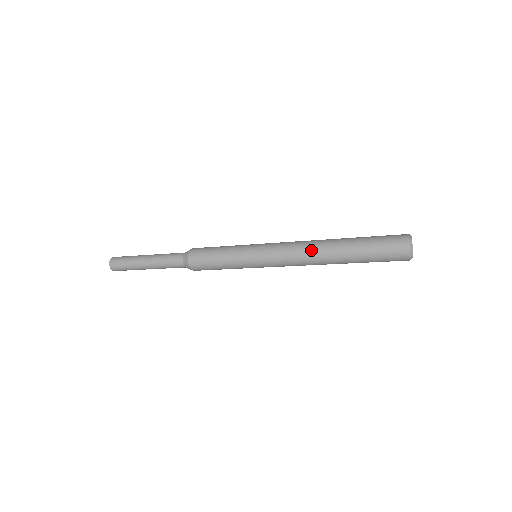
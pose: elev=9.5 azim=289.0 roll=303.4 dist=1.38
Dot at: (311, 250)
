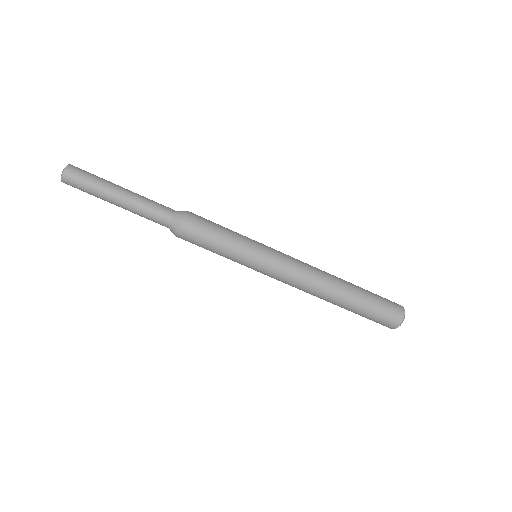
Dot at: (322, 273)
